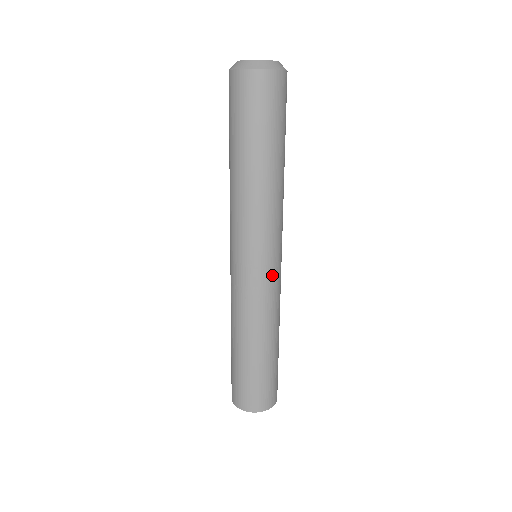
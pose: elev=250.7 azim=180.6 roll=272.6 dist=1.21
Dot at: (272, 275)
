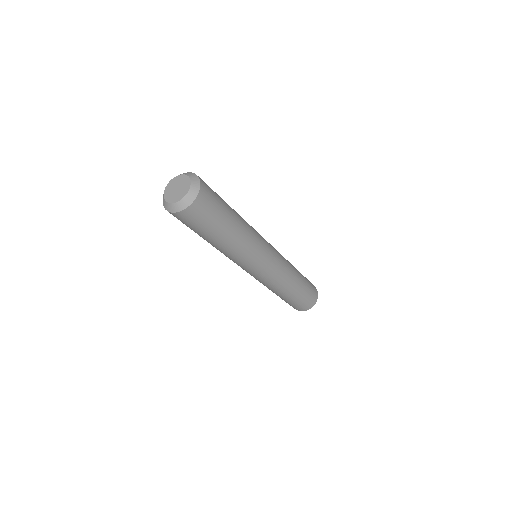
Dot at: (275, 262)
